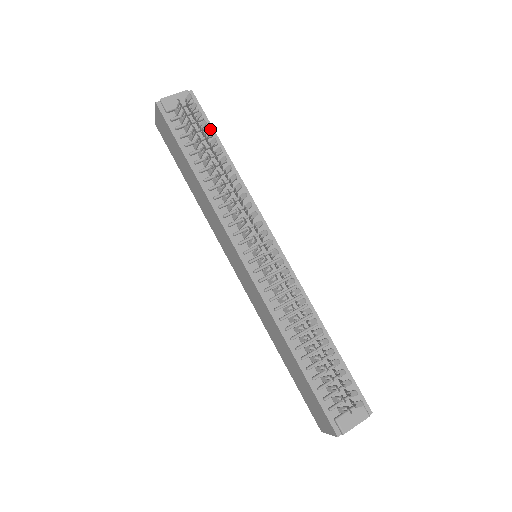
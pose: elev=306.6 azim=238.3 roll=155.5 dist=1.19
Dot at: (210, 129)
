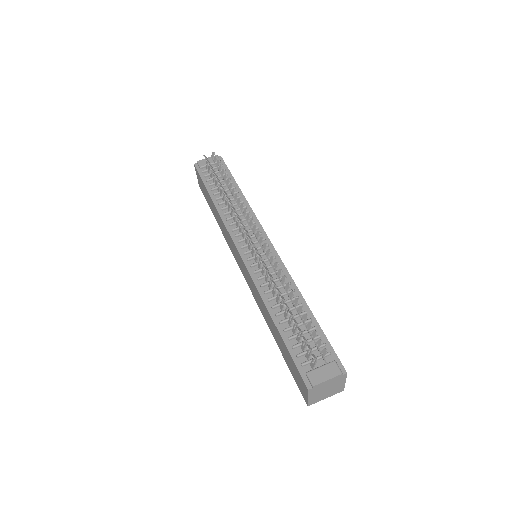
Dot at: occluded
